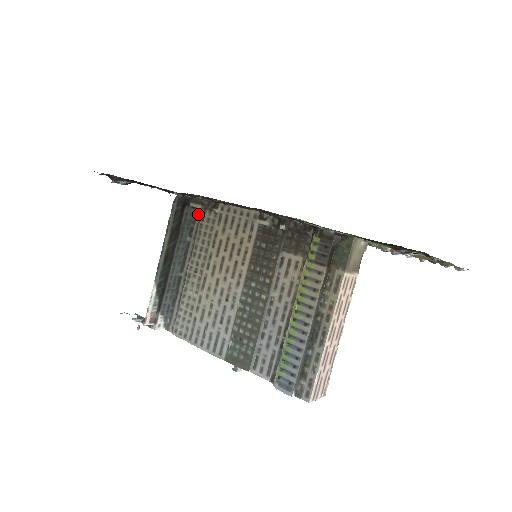
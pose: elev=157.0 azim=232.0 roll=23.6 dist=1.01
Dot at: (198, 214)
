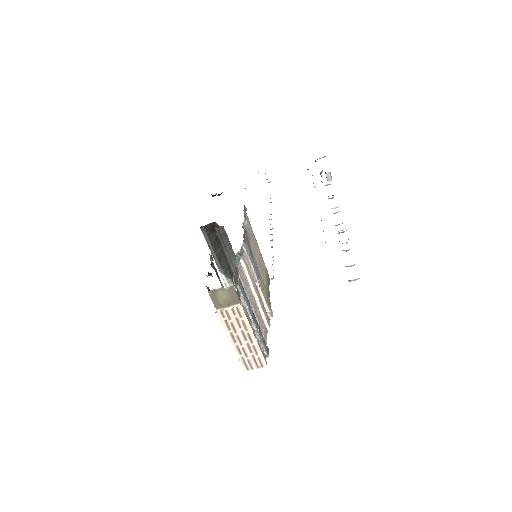
Dot at: (224, 230)
